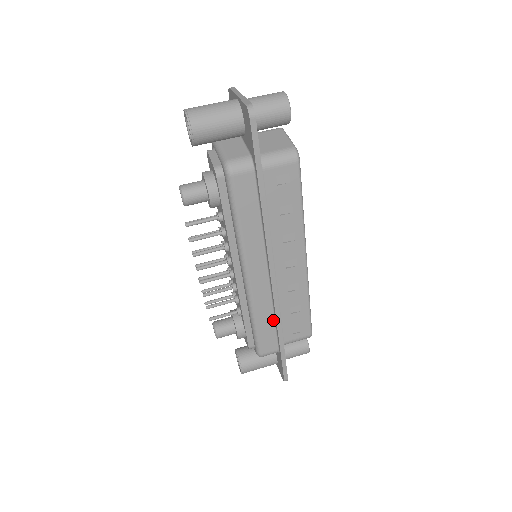
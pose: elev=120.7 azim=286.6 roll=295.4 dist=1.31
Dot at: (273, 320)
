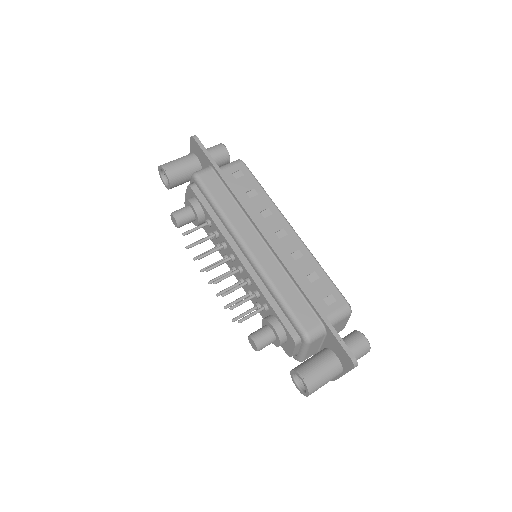
Dot at: (295, 288)
